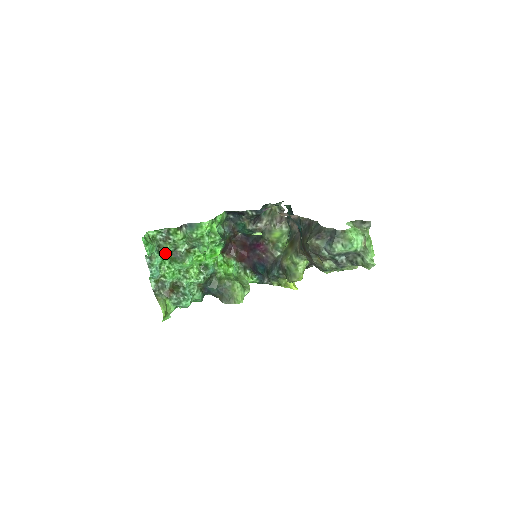
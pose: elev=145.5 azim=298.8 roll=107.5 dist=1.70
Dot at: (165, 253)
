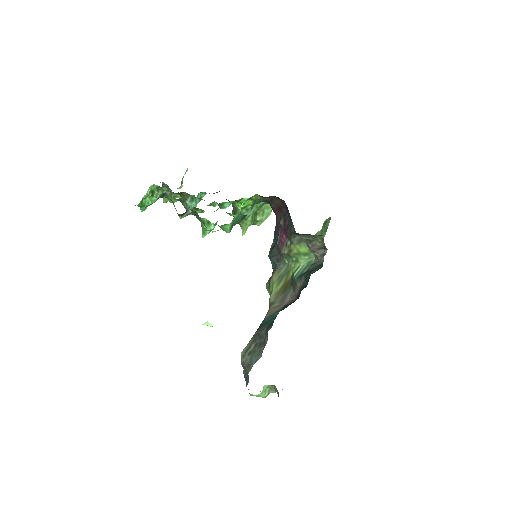
Dot at: (169, 200)
